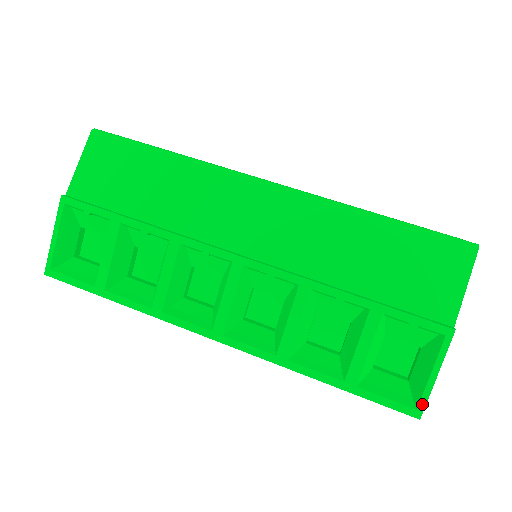
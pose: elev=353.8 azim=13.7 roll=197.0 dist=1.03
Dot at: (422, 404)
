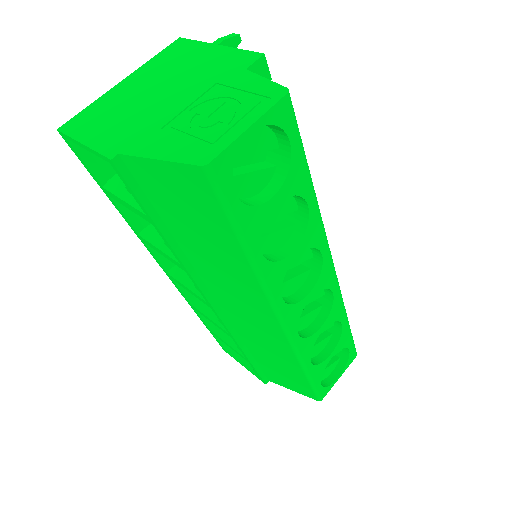
Dot at: (230, 355)
